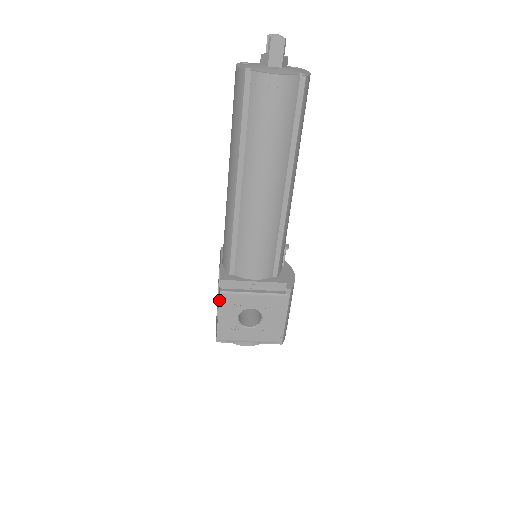
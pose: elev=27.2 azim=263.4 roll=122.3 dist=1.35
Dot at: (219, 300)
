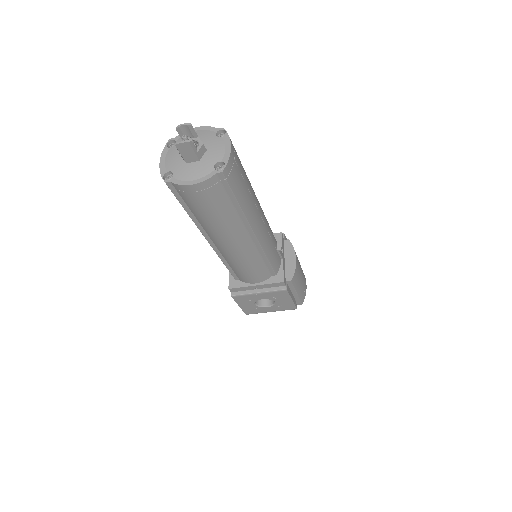
Dot at: (234, 300)
